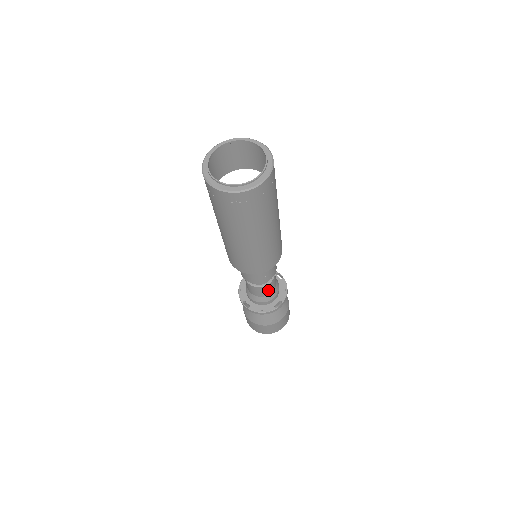
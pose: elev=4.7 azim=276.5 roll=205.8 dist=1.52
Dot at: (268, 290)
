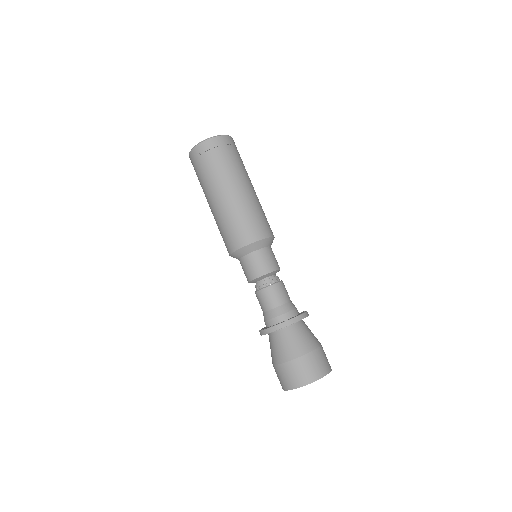
Dot at: (273, 298)
